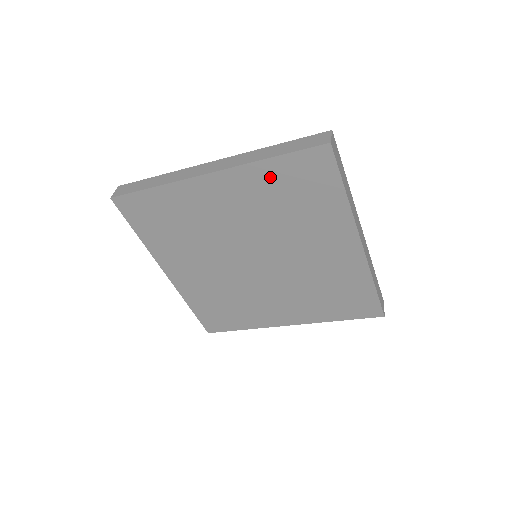
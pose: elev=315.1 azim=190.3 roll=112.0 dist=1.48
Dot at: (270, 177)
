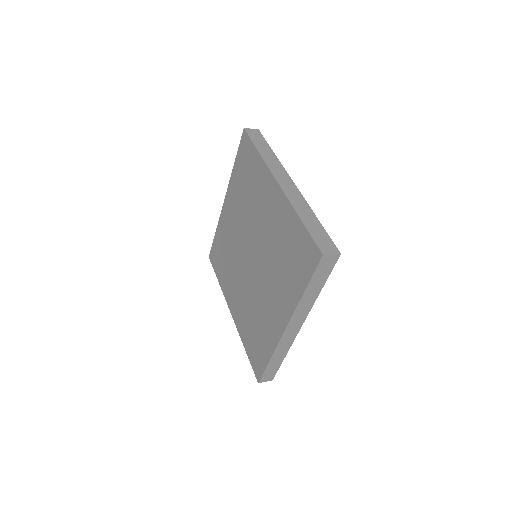
Dot at: (292, 227)
